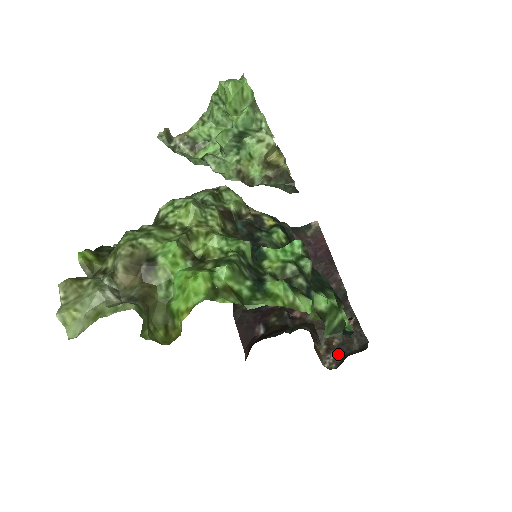
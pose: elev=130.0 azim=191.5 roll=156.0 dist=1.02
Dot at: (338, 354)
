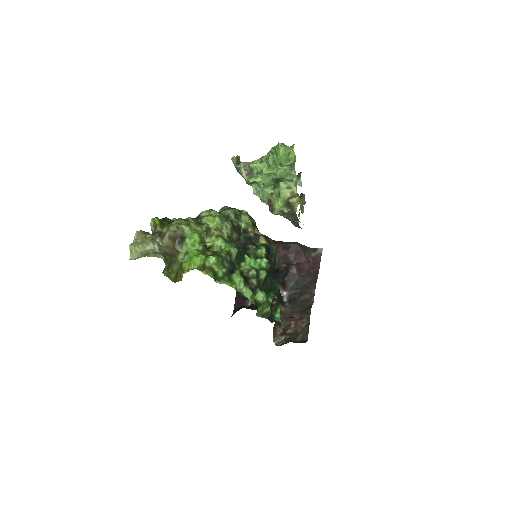
Dot at: (286, 339)
